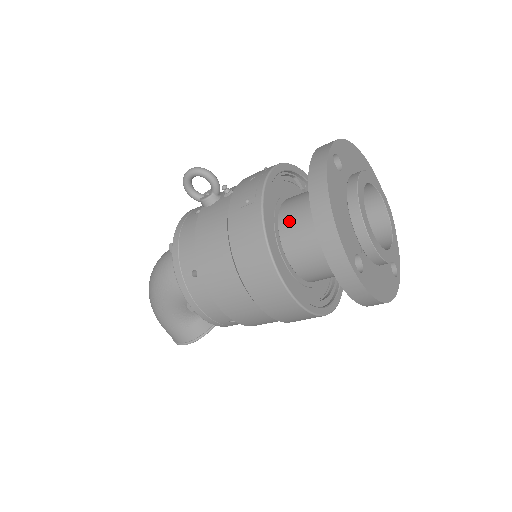
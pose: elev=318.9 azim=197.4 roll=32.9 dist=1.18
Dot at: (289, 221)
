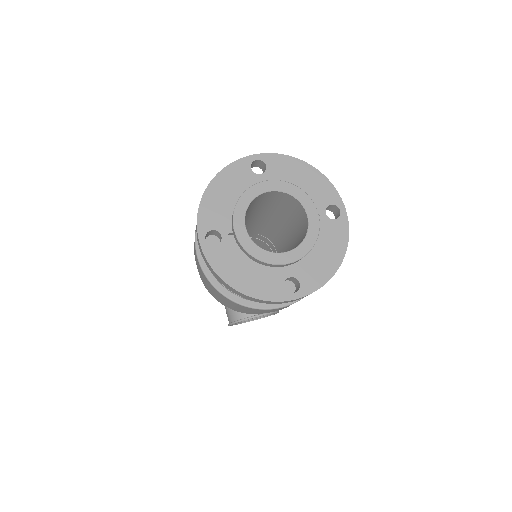
Dot at: occluded
